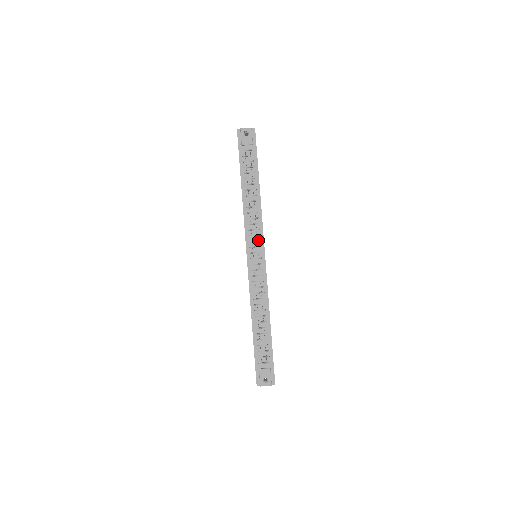
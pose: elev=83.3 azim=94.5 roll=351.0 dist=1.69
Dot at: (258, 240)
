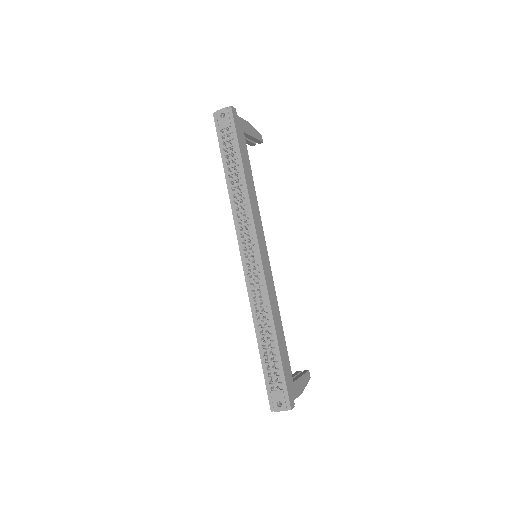
Dot at: (250, 237)
